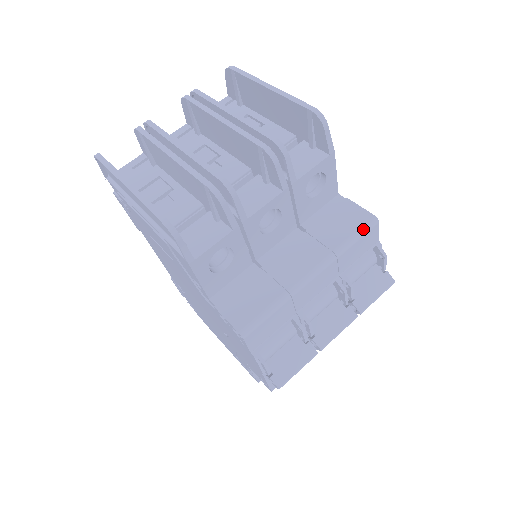
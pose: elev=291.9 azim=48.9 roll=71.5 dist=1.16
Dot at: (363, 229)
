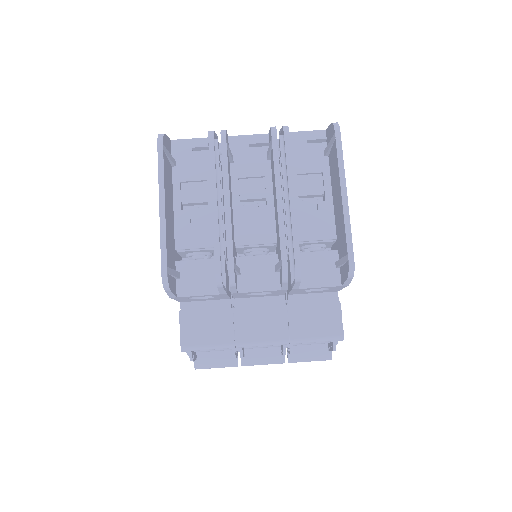
Dot at: (326, 339)
